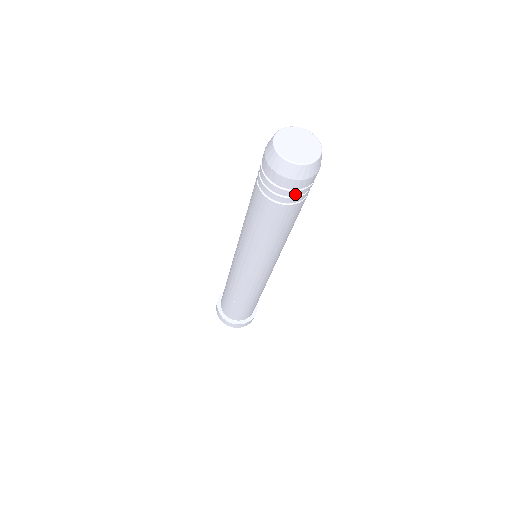
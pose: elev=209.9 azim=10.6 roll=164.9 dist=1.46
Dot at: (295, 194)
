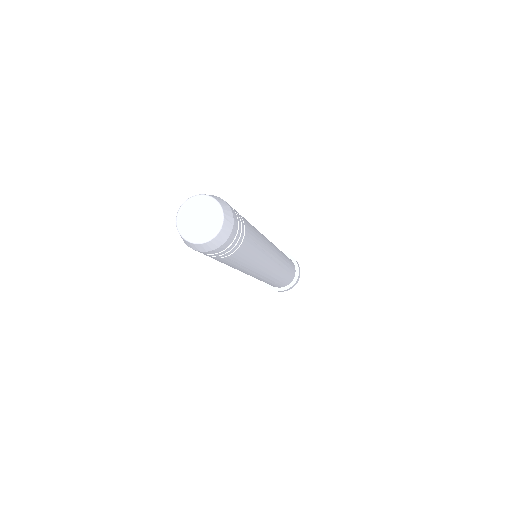
Dot at: (214, 255)
